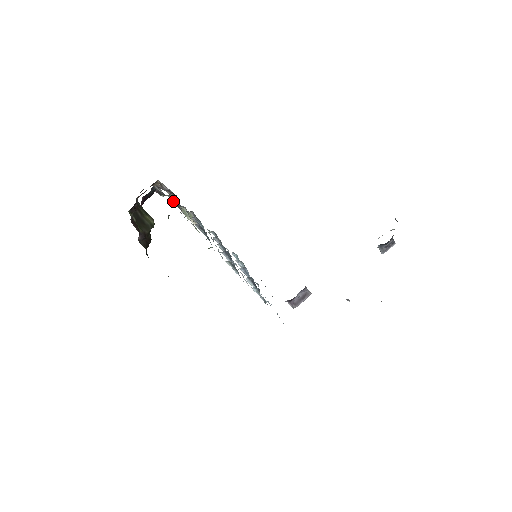
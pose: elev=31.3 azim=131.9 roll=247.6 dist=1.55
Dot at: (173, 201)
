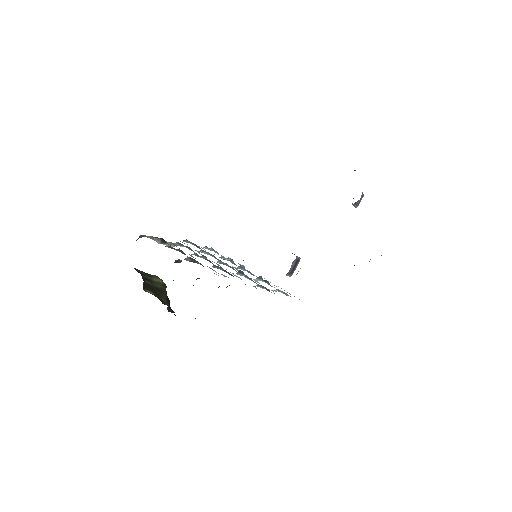
Dot at: (191, 261)
